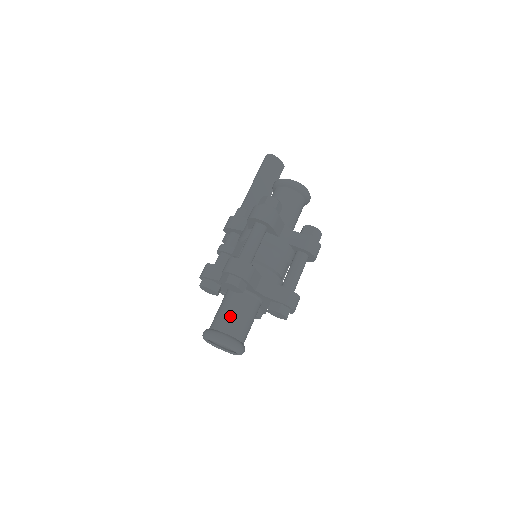
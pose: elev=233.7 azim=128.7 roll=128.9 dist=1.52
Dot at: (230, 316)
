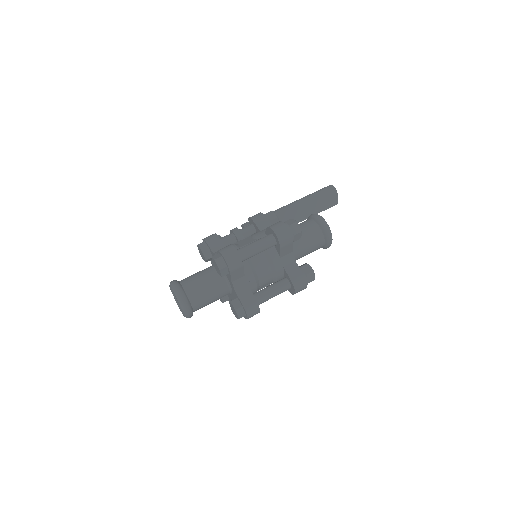
Dot at: (200, 285)
